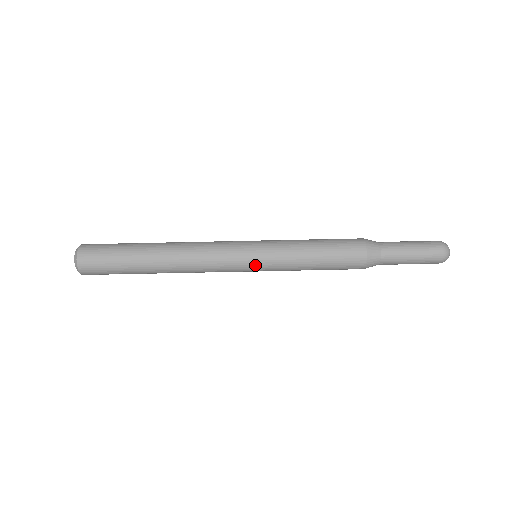
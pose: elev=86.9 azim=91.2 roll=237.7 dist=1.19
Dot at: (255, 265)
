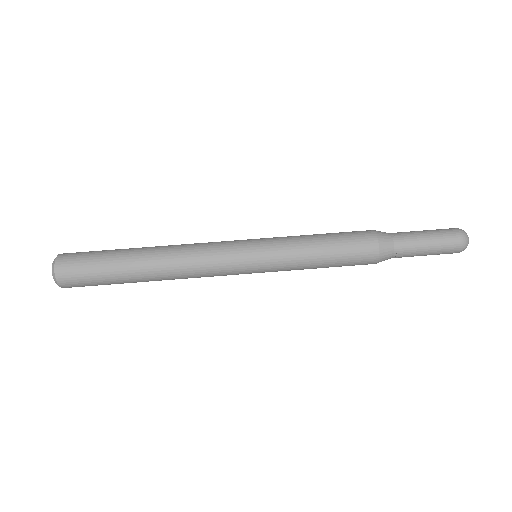
Dot at: (254, 248)
